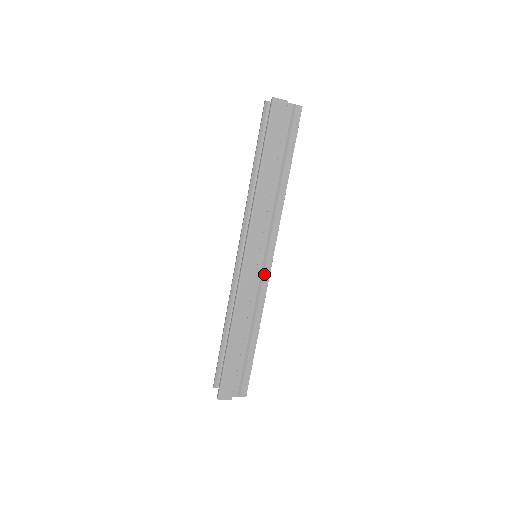
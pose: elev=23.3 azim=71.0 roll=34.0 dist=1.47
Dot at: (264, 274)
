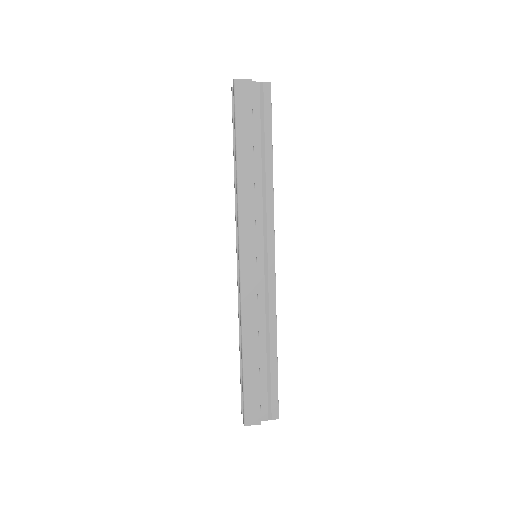
Dot at: (268, 274)
